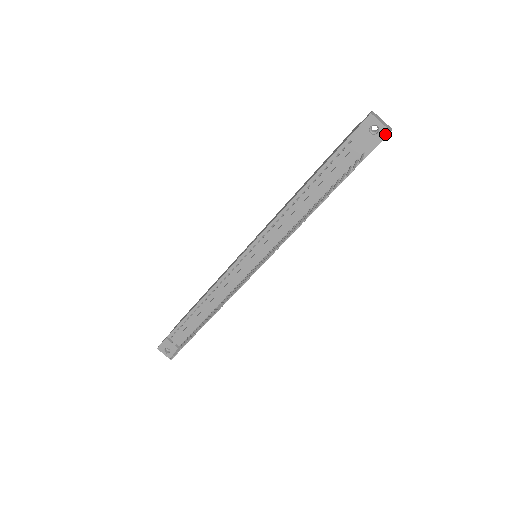
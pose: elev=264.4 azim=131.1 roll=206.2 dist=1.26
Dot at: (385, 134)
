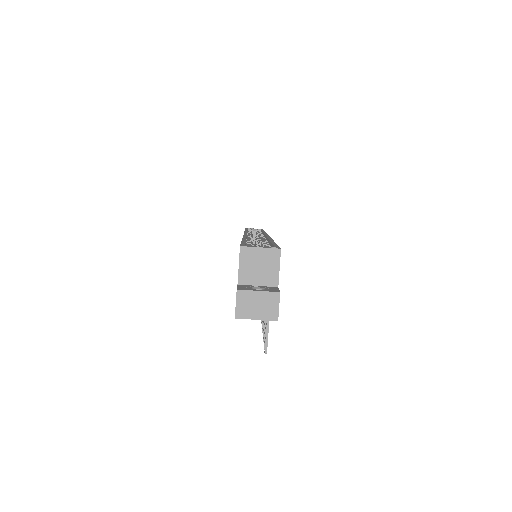
Dot at: (273, 319)
